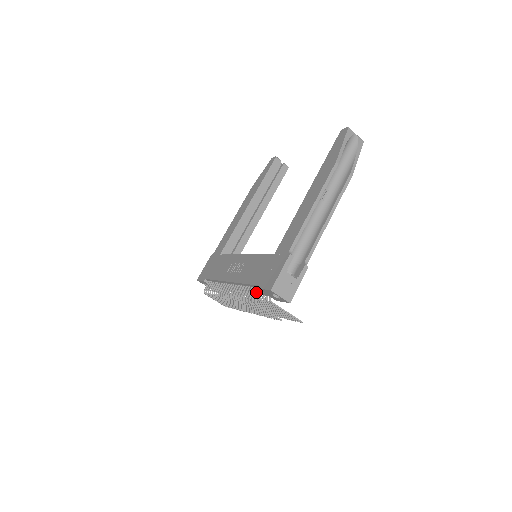
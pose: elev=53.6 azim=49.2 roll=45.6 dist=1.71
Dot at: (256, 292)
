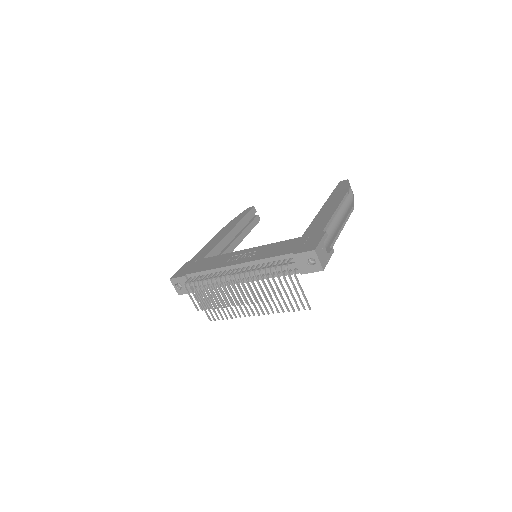
Dot at: (284, 262)
